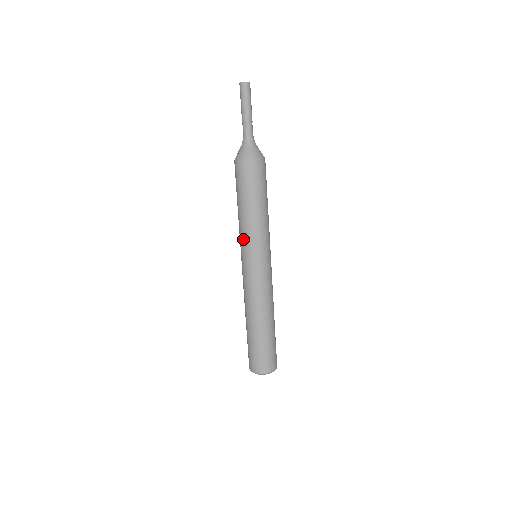
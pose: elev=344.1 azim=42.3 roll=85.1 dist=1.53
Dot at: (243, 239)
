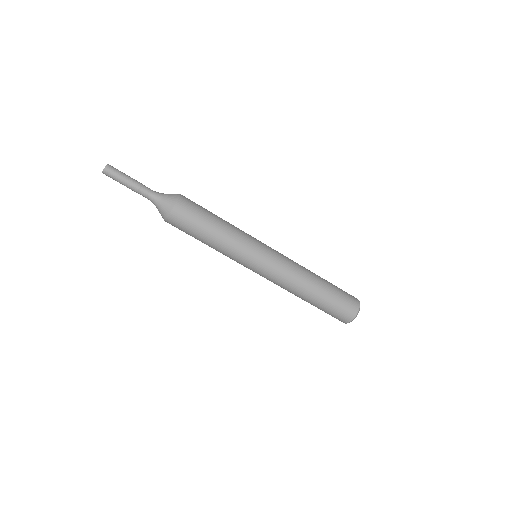
Dot at: (235, 258)
